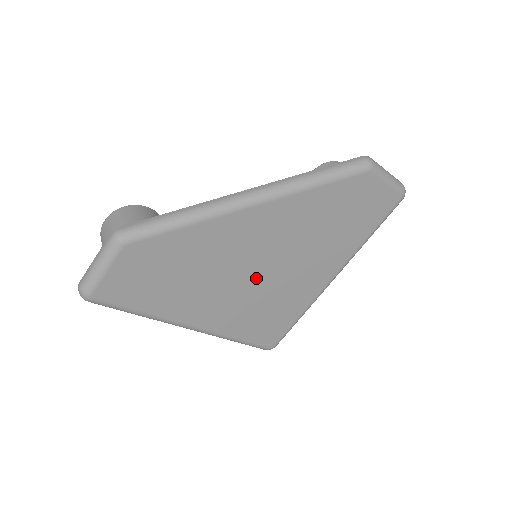
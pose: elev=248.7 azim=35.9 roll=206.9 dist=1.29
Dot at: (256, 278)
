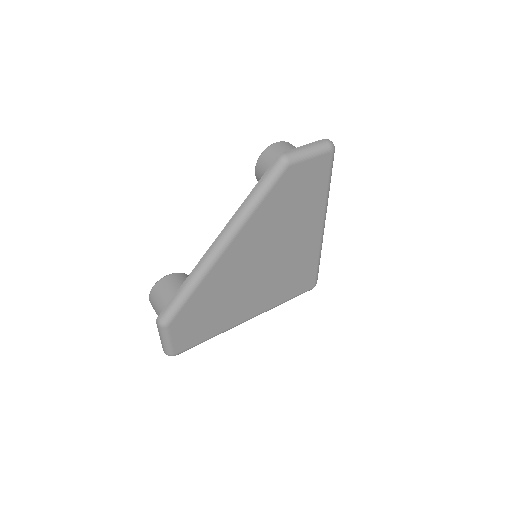
Dot at: (265, 273)
